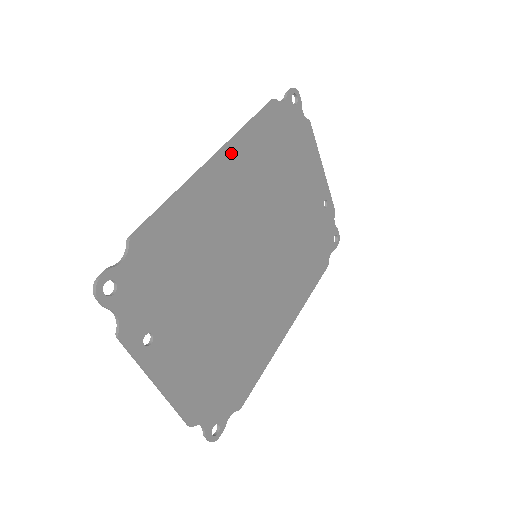
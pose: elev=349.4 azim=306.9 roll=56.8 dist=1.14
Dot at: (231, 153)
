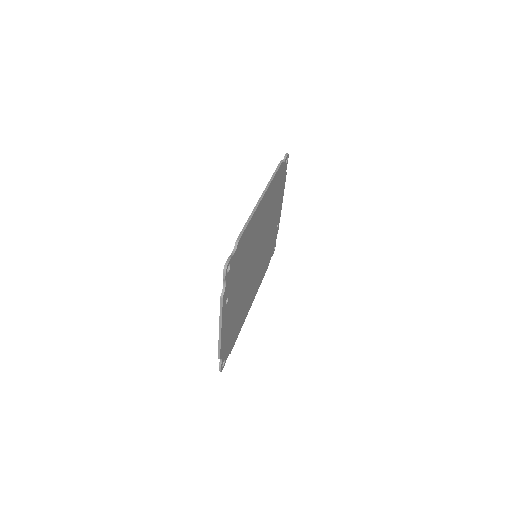
Dot at: (267, 193)
